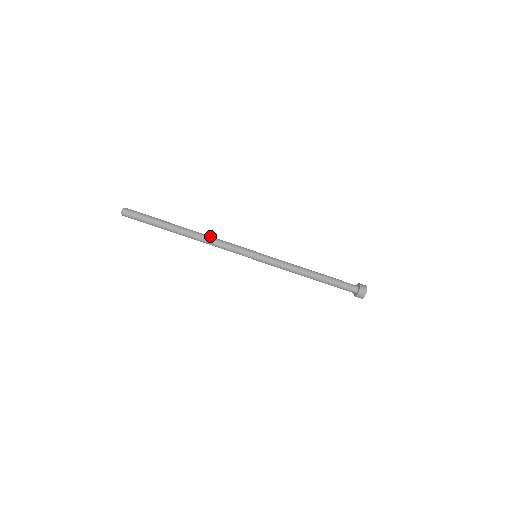
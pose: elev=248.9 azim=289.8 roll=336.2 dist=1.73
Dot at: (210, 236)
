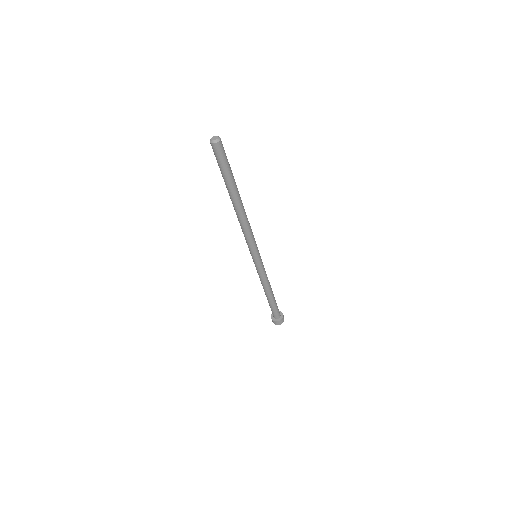
Dot at: occluded
